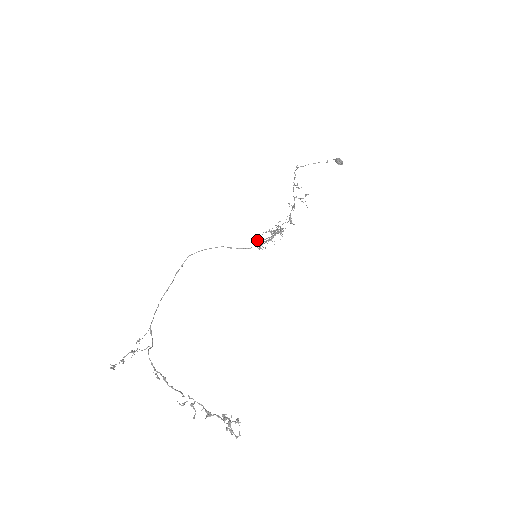
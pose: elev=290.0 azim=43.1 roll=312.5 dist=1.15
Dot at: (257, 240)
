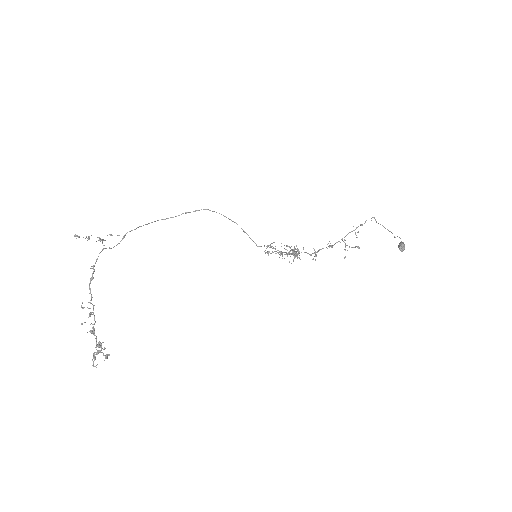
Dot at: (270, 245)
